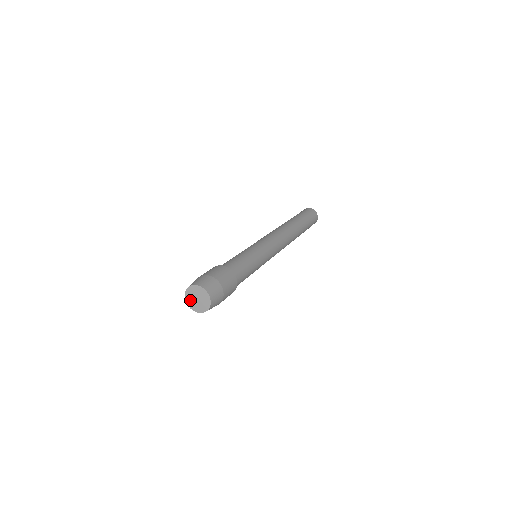
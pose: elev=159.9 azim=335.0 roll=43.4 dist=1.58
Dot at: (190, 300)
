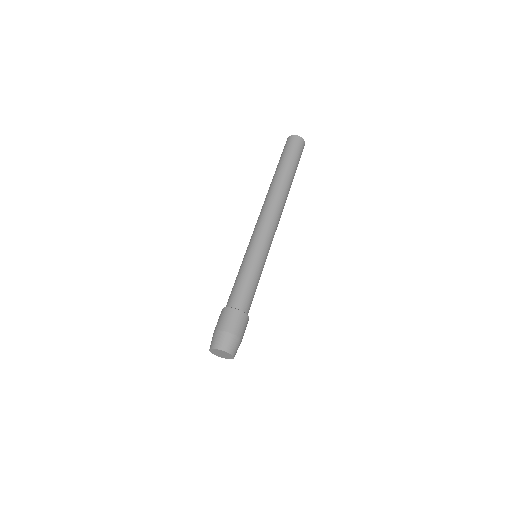
Dot at: (214, 351)
